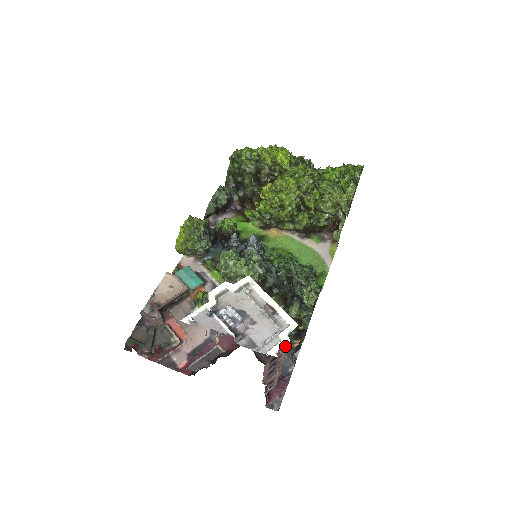
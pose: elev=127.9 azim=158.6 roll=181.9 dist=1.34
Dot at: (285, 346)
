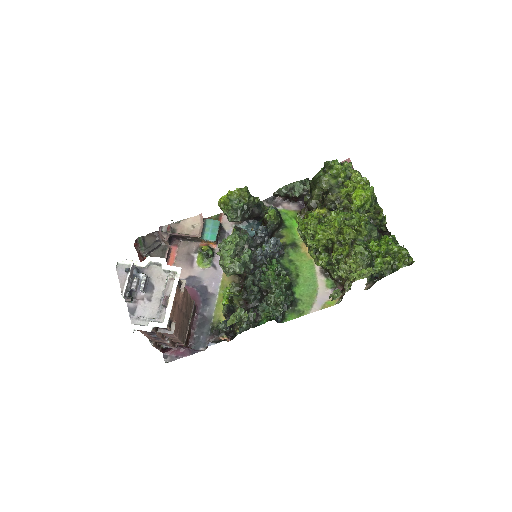
Dot at: (168, 332)
